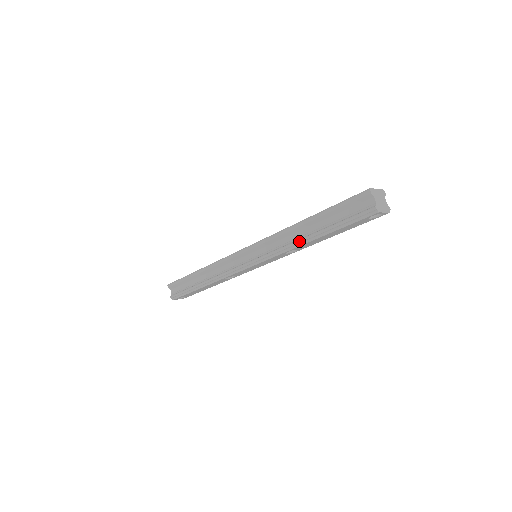
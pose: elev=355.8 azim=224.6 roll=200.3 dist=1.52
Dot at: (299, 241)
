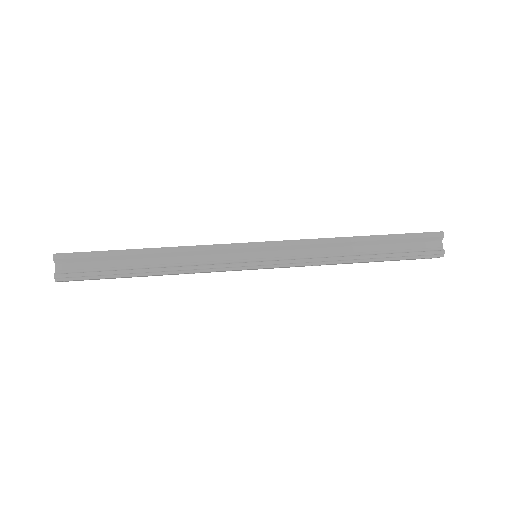
Dot at: (346, 258)
